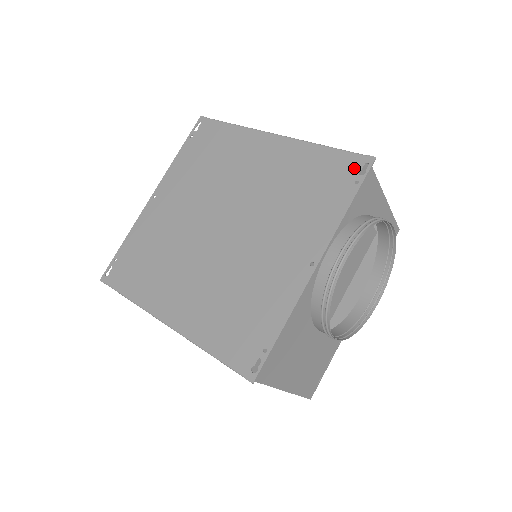
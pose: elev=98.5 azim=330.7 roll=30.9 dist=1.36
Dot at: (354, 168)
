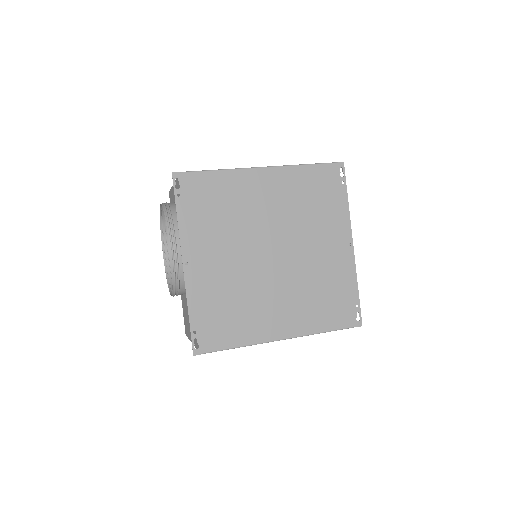
Dot at: (336, 174)
